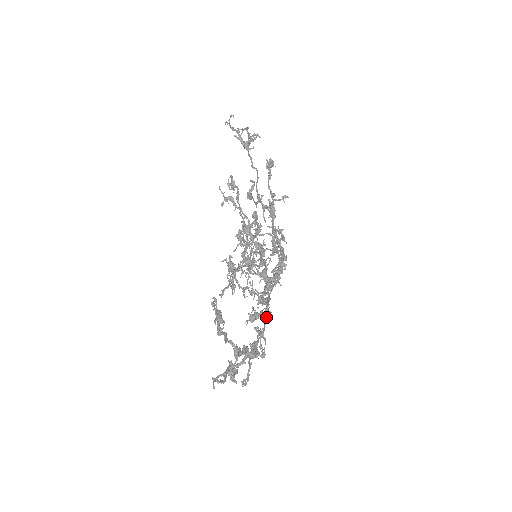
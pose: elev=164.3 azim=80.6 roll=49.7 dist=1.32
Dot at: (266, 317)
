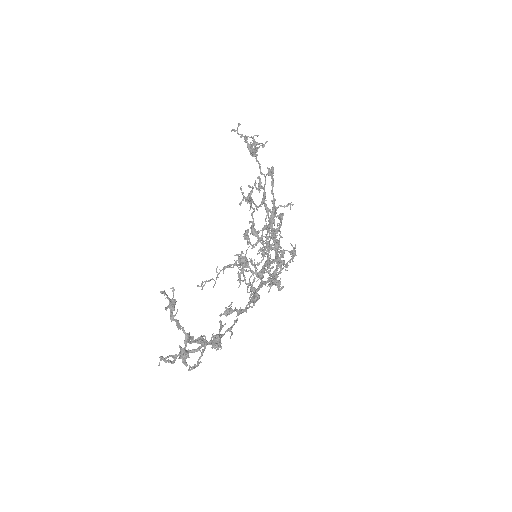
Dot at: (239, 314)
